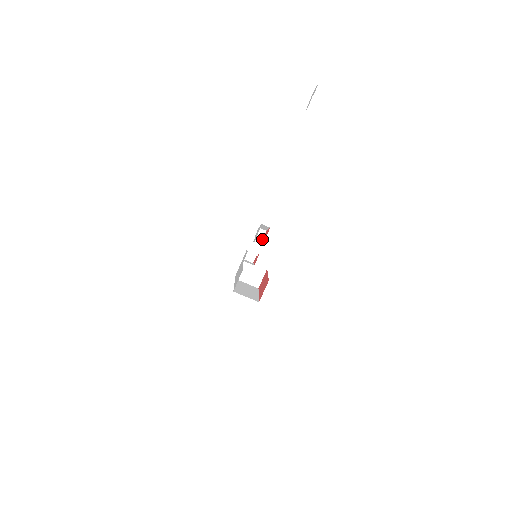
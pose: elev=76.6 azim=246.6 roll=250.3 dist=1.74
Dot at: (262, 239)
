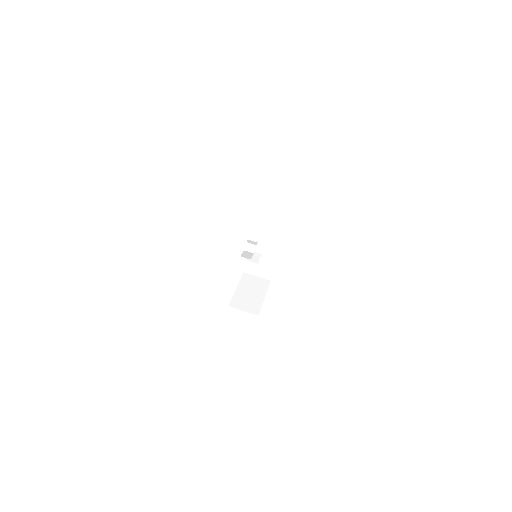
Dot at: (254, 245)
